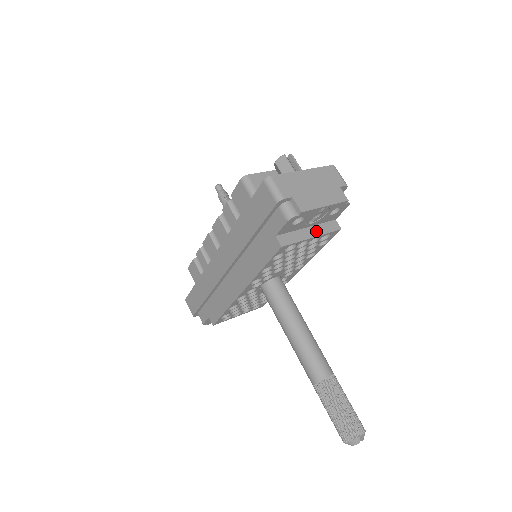
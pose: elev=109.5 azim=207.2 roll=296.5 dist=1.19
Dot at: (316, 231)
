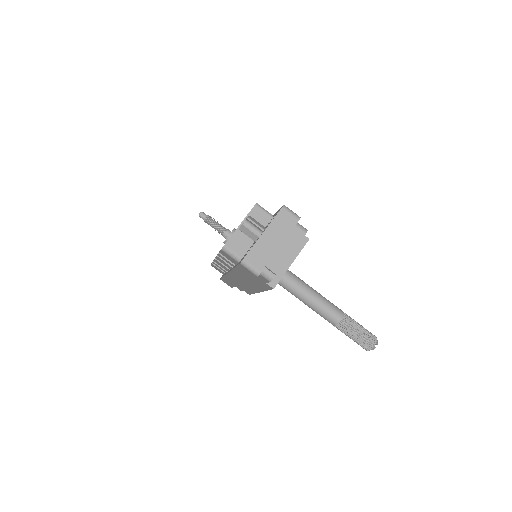
Dot at: (292, 256)
